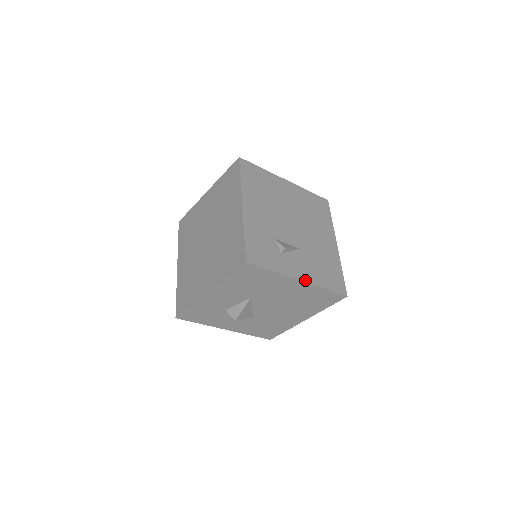
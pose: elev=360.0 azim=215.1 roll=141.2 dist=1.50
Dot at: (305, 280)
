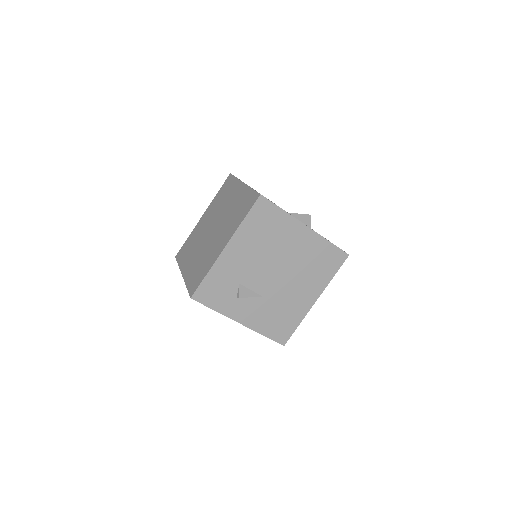
Dot at: (245, 324)
